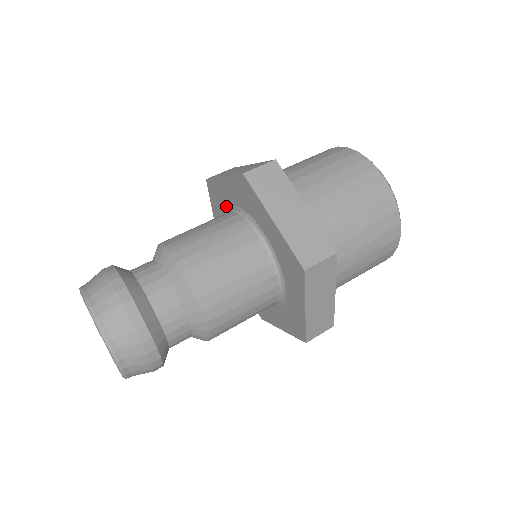
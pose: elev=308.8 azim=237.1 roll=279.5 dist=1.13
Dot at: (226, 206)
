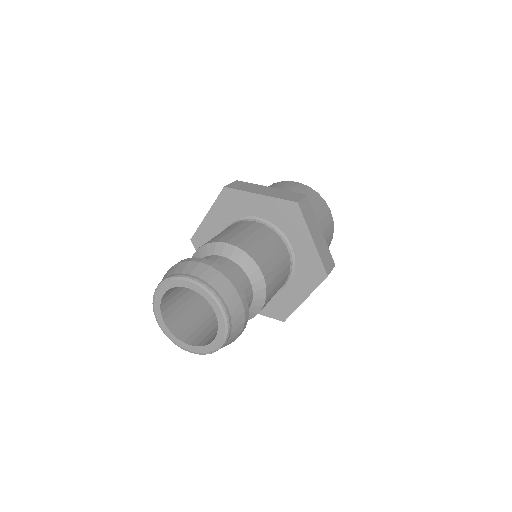
Dot at: occluded
